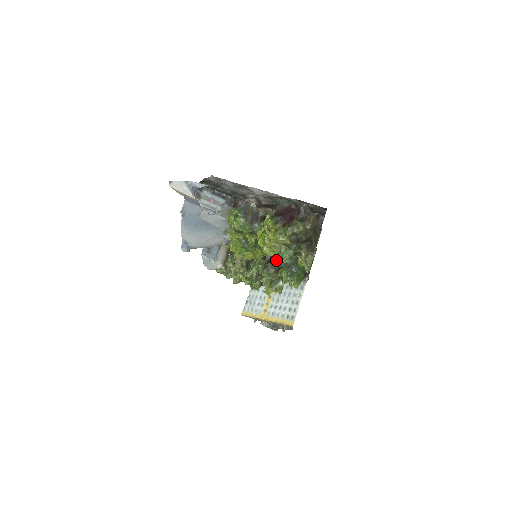
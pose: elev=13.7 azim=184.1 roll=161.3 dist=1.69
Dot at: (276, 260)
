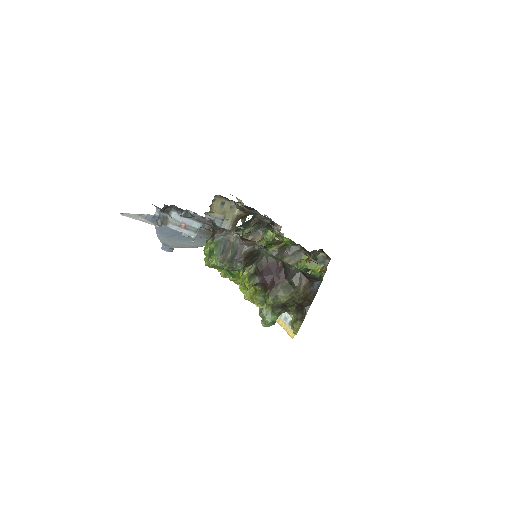
Dot at: occluded
